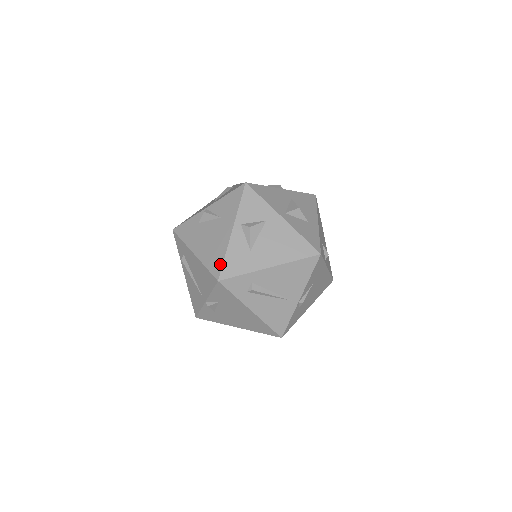
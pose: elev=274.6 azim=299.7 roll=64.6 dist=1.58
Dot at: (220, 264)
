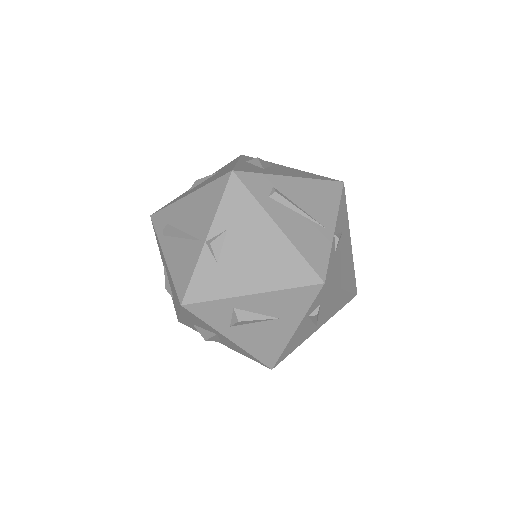
Dot at: (230, 169)
